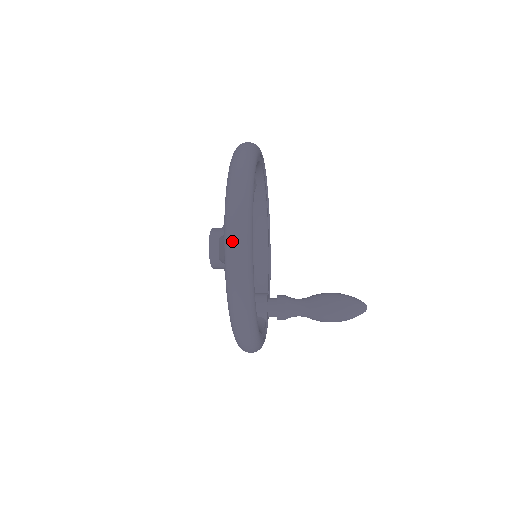
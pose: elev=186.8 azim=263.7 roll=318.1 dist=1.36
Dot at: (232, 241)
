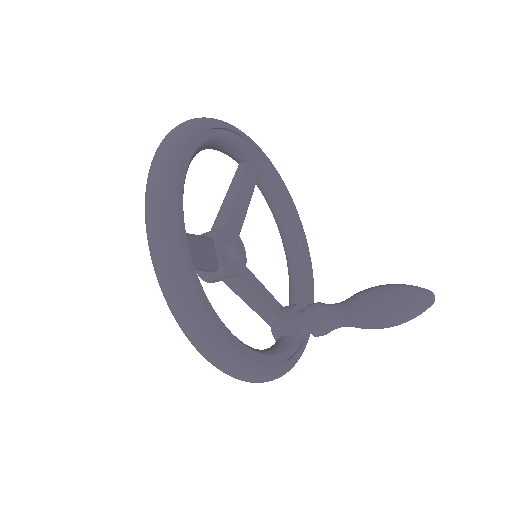
Dot at: (148, 229)
